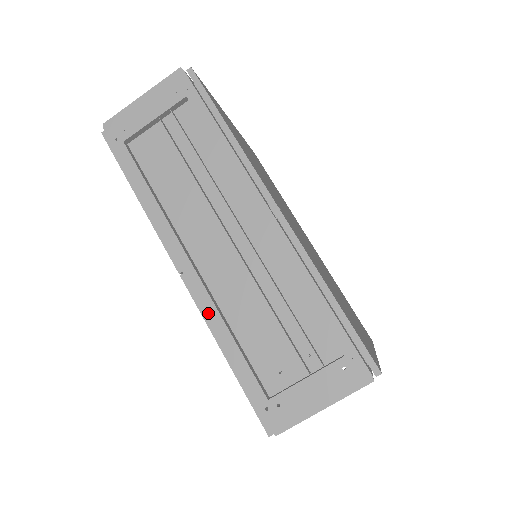
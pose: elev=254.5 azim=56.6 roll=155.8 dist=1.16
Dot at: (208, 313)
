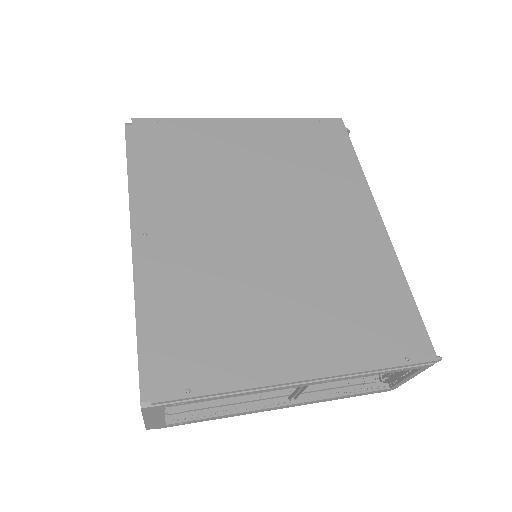
Dot at: occluded
